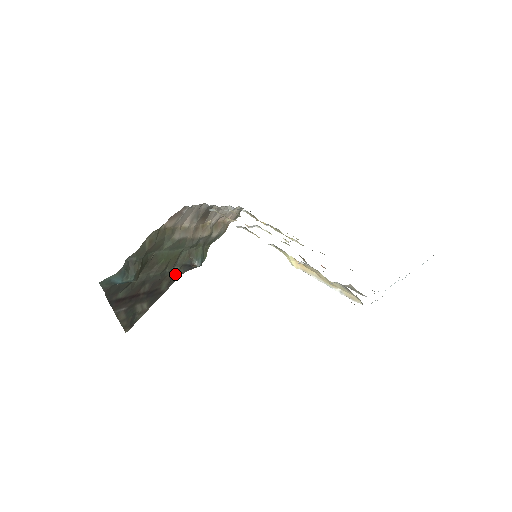
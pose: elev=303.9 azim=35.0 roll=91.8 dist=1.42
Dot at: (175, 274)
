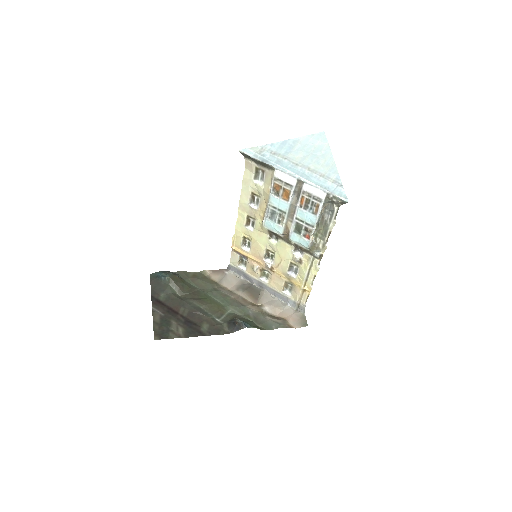
Dot at: (219, 327)
